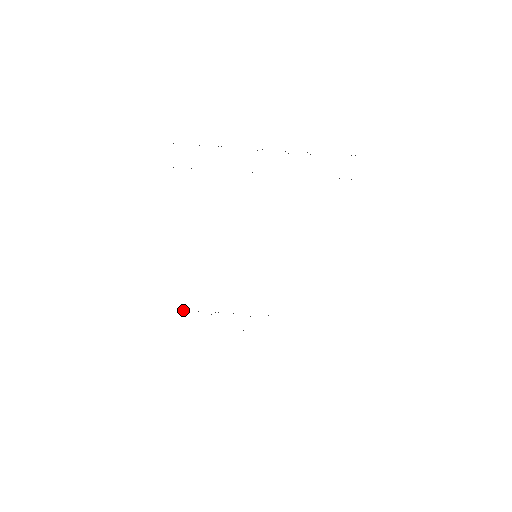
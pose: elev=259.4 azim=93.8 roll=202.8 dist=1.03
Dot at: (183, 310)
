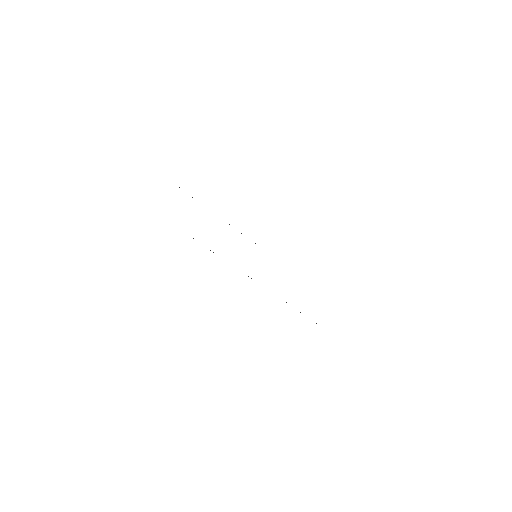
Dot at: occluded
